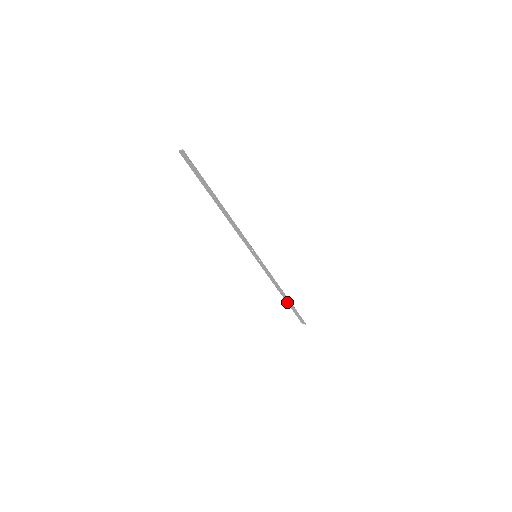
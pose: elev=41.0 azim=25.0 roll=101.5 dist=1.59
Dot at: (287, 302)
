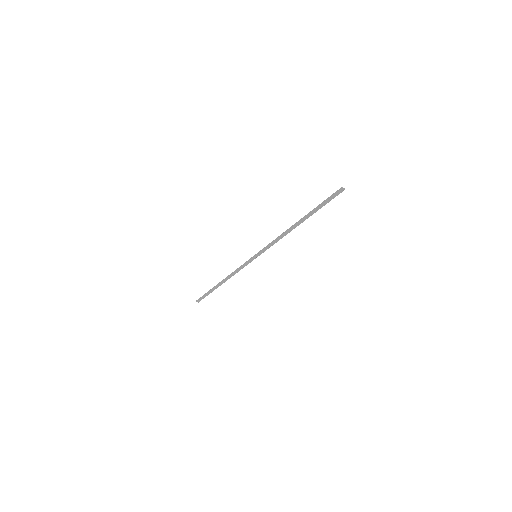
Dot at: (215, 286)
